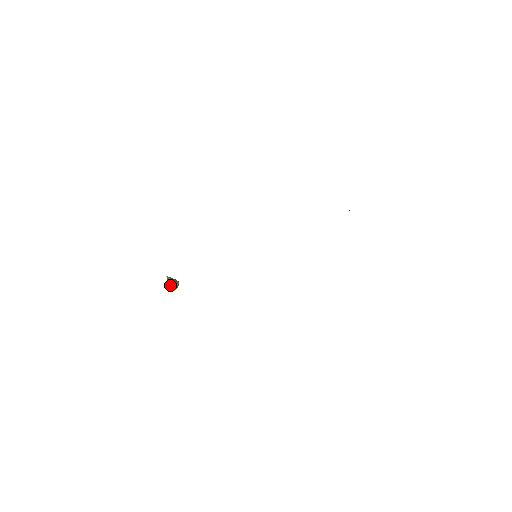
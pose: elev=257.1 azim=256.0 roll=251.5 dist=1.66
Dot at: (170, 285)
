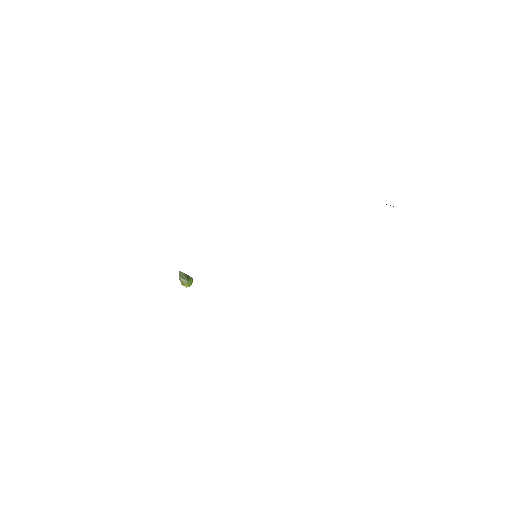
Dot at: (182, 281)
